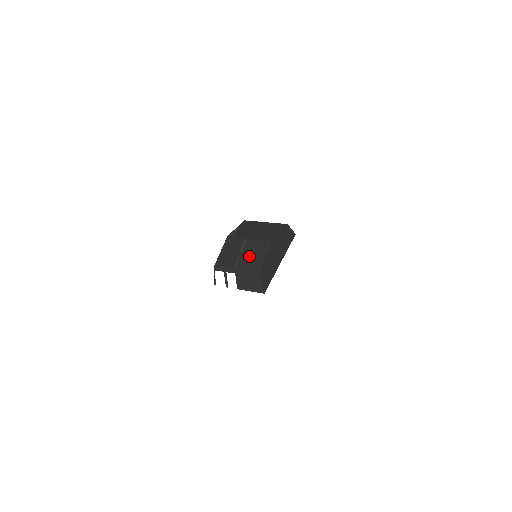
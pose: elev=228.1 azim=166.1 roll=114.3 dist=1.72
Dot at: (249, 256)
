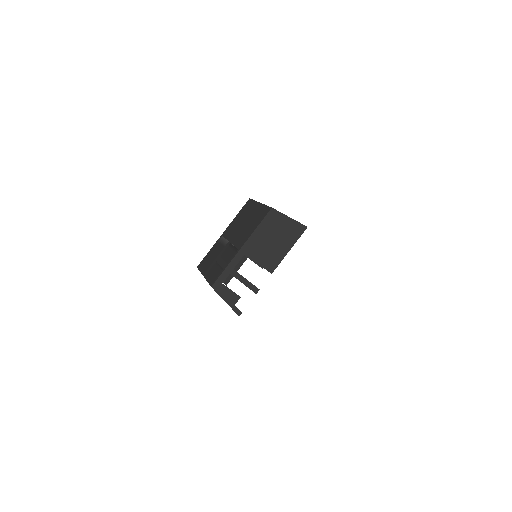
Dot at: (240, 229)
